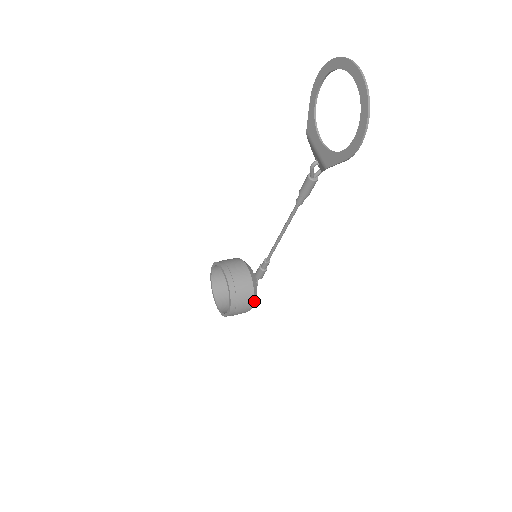
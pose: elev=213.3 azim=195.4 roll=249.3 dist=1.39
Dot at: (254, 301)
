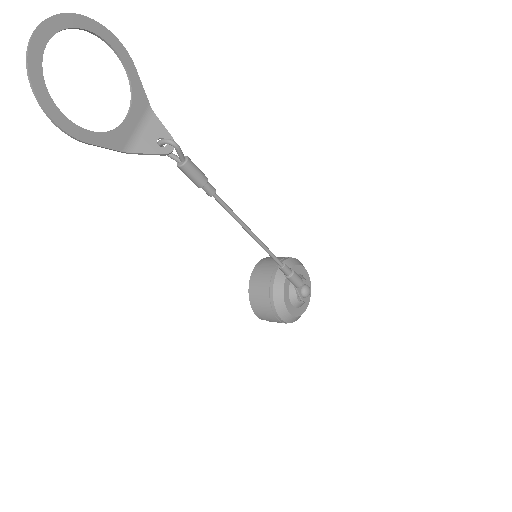
Dot at: (279, 311)
